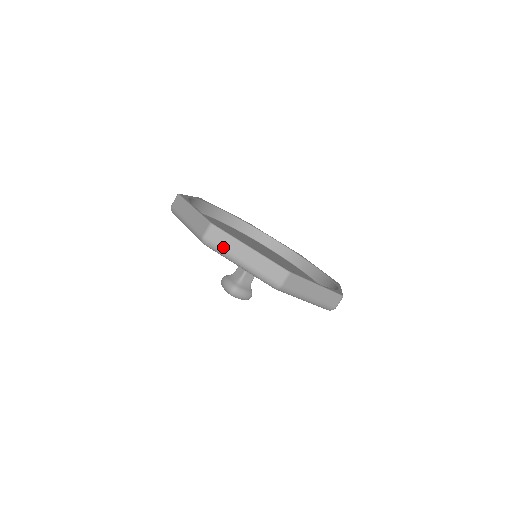
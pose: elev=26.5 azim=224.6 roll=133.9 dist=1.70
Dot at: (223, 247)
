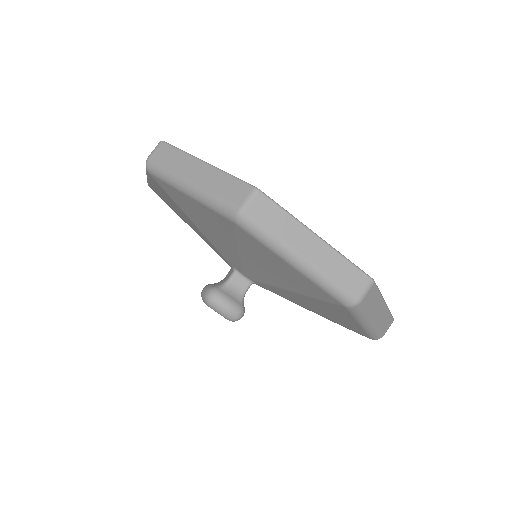
Dot at: (369, 310)
